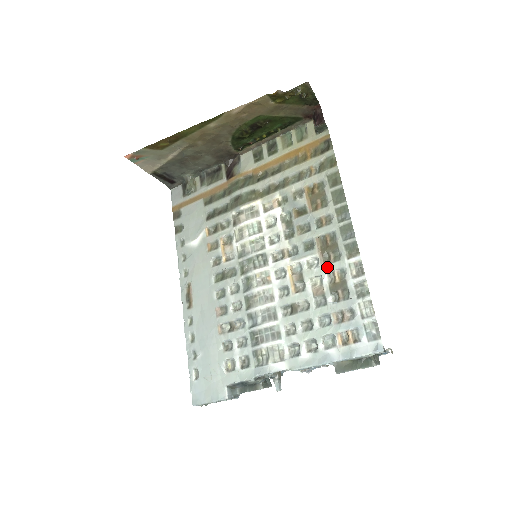
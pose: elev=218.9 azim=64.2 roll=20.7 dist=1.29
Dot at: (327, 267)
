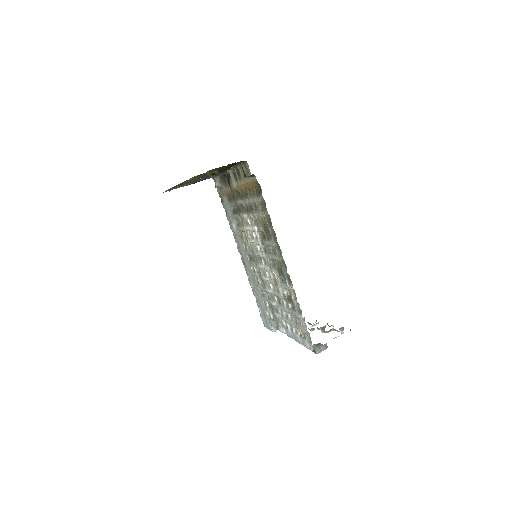
Dot at: (283, 284)
